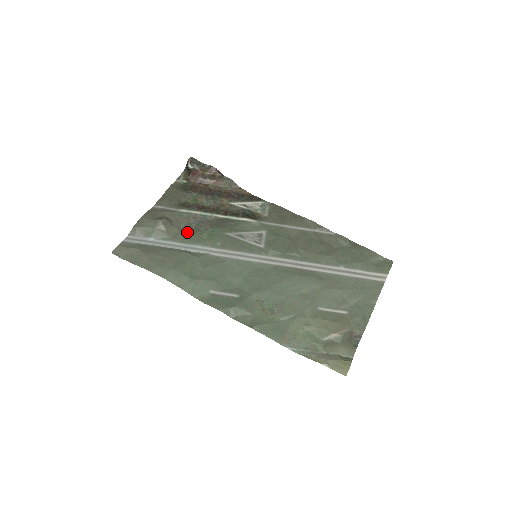
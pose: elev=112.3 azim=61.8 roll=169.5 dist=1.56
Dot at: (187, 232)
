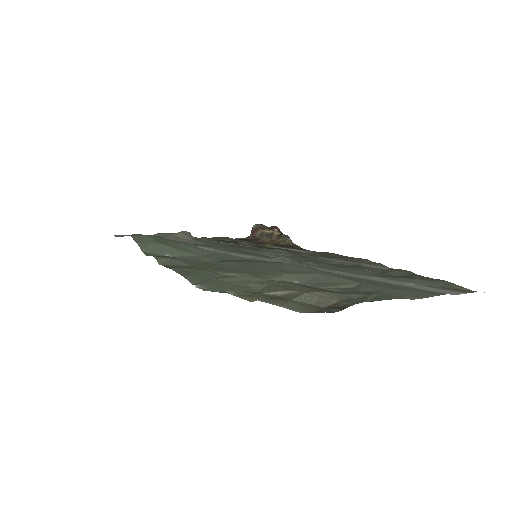
Dot at: occluded
